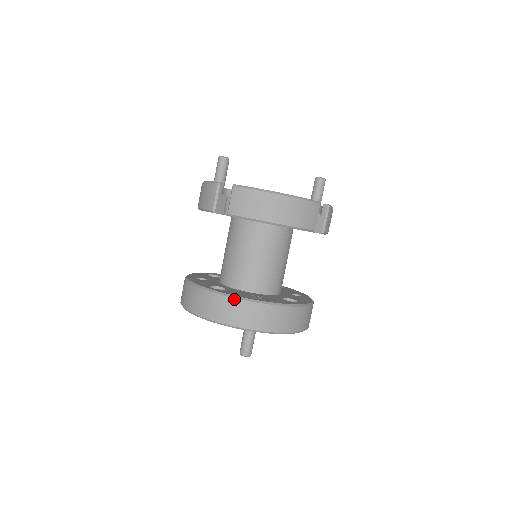
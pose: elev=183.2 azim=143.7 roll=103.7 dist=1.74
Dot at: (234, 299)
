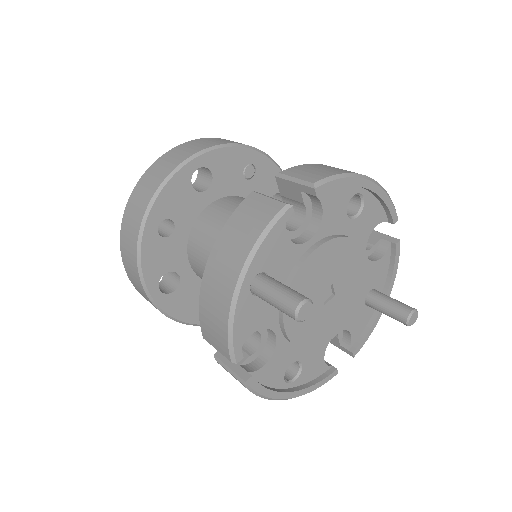
Dot at: occluded
